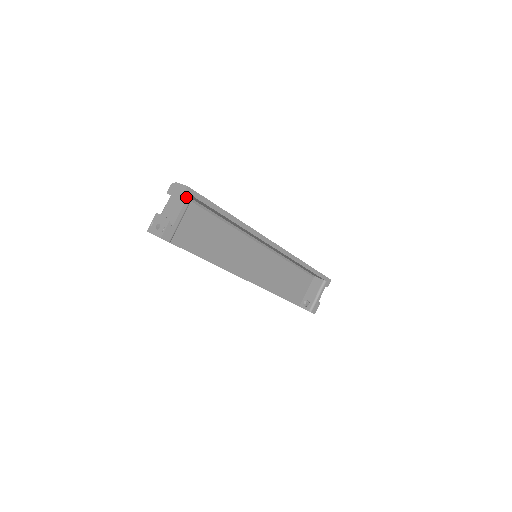
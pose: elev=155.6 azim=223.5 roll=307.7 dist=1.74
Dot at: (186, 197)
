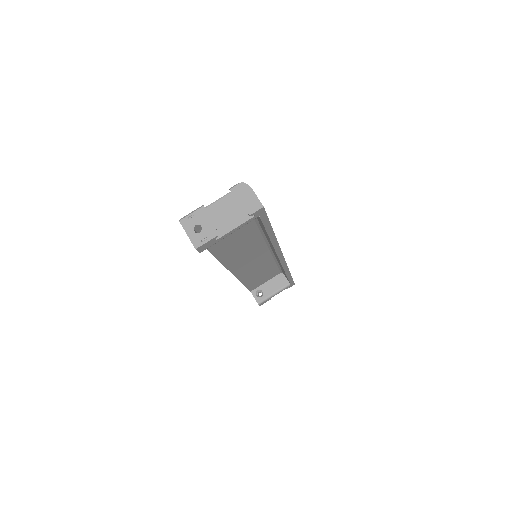
Dot at: (252, 215)
